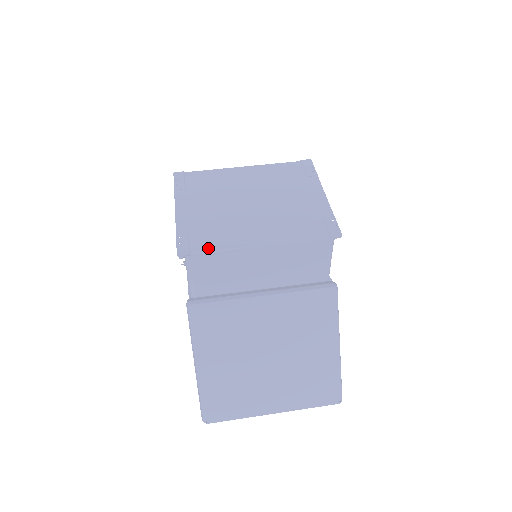
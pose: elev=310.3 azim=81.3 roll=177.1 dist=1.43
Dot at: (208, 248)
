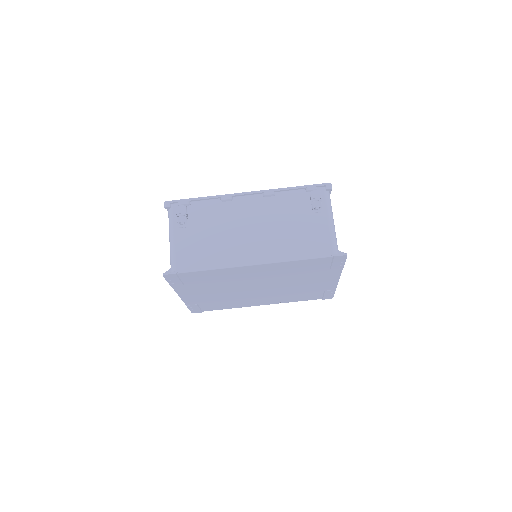
Dot at: occluded
